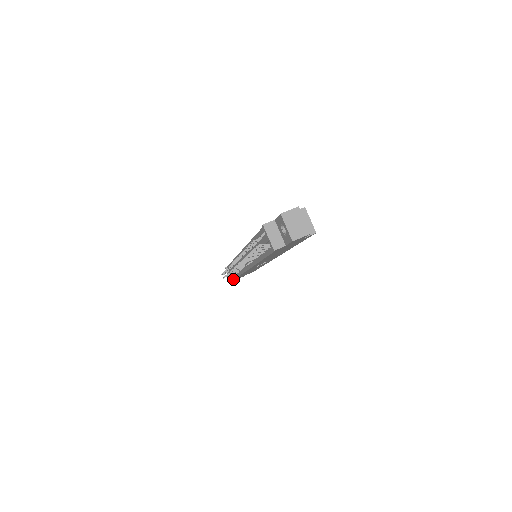
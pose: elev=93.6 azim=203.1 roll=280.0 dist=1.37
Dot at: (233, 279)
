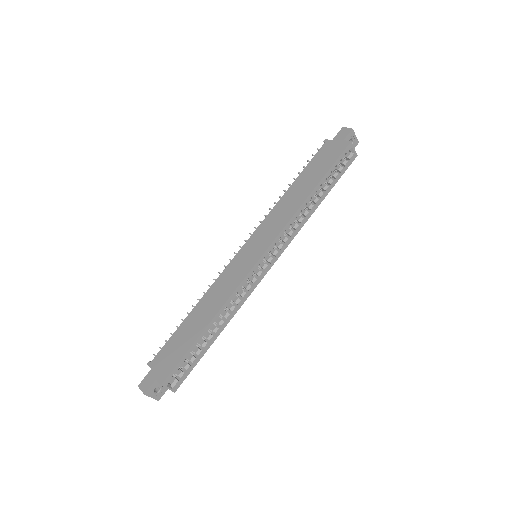
Dot at: occluded
